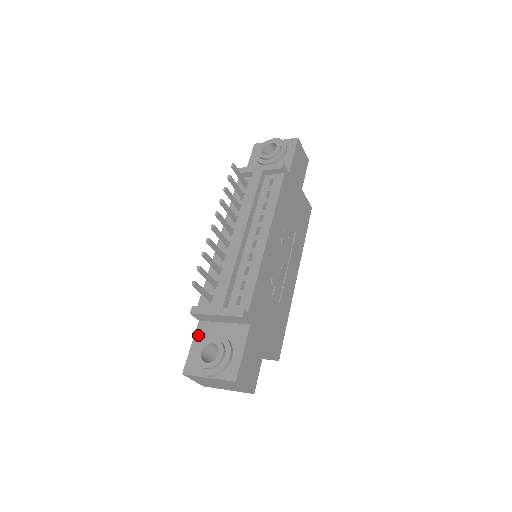
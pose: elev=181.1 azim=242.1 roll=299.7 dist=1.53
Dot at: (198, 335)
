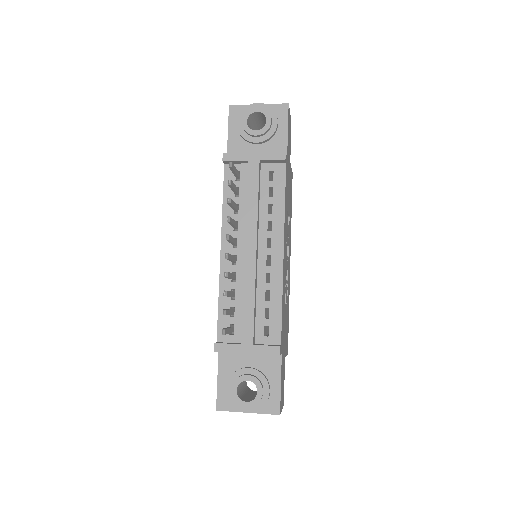
Dot at: (223, 367)
